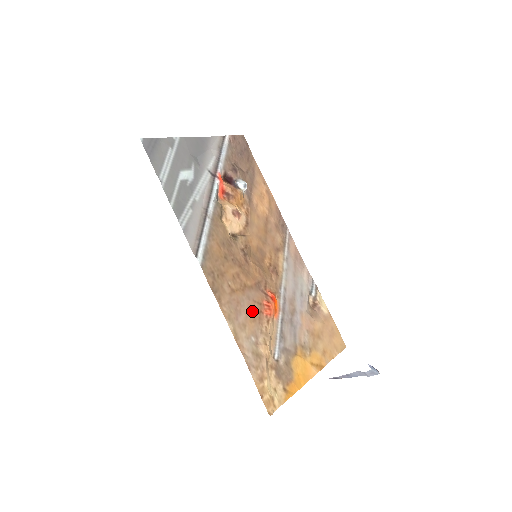
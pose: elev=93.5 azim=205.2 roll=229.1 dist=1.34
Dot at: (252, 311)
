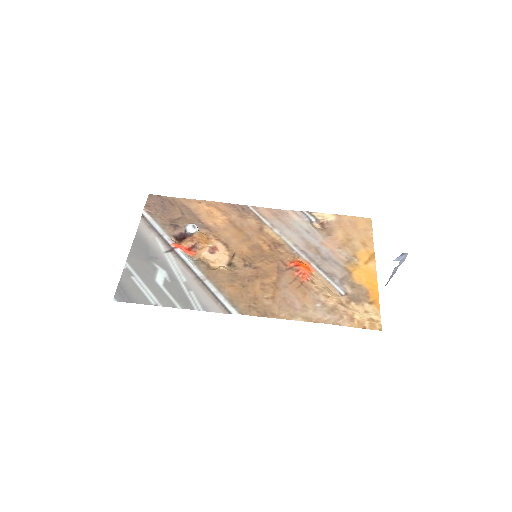
Dot at: (297, 291)
